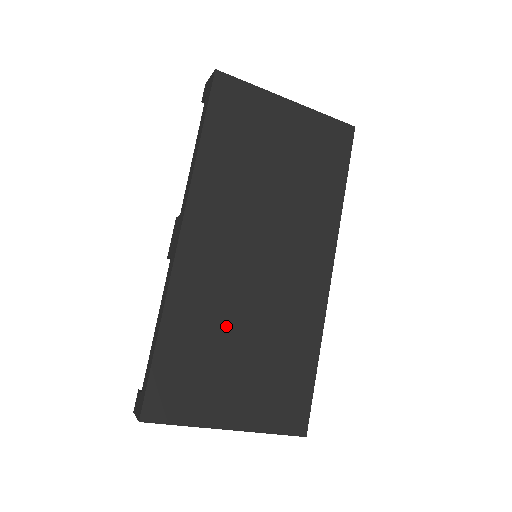
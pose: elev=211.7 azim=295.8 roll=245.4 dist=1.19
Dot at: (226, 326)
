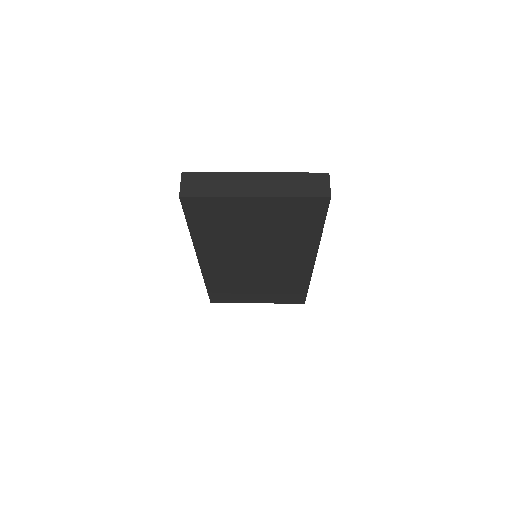
Dot at: (243, 283)
